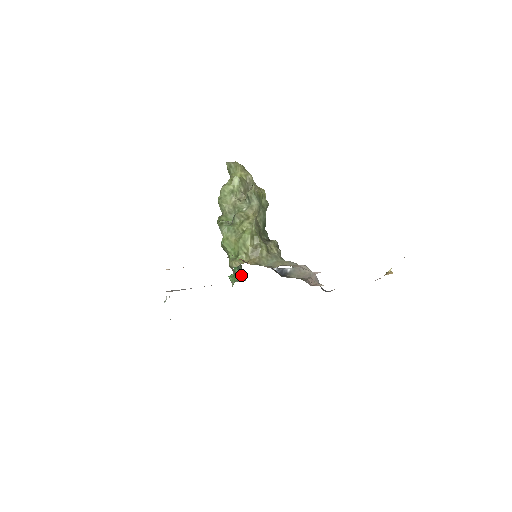
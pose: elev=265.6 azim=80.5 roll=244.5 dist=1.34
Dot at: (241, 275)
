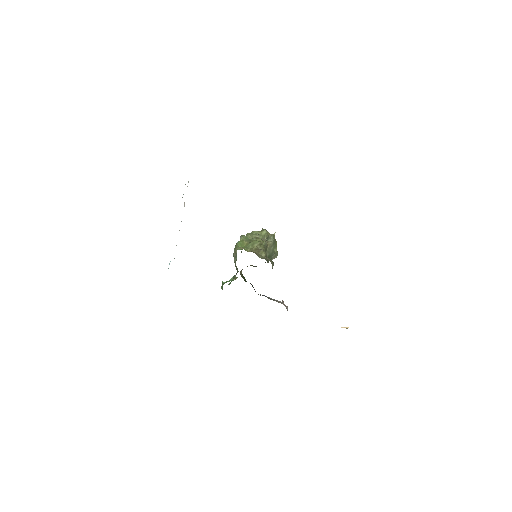
Dot at: (234, 278)
